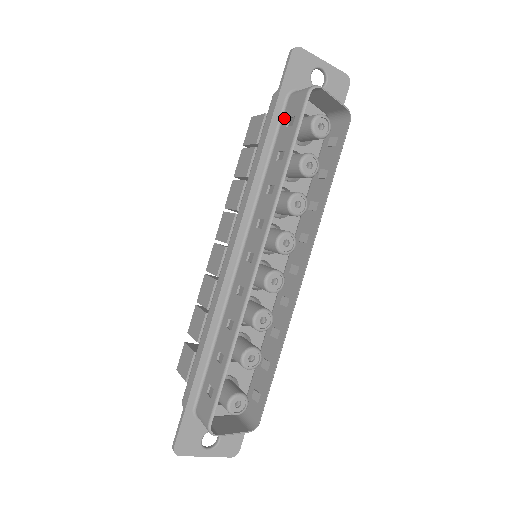
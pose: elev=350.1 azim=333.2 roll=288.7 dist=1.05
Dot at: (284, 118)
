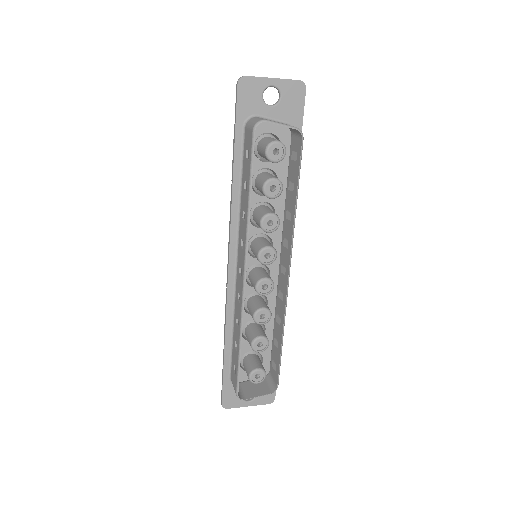
Dot at: (244, 148)
